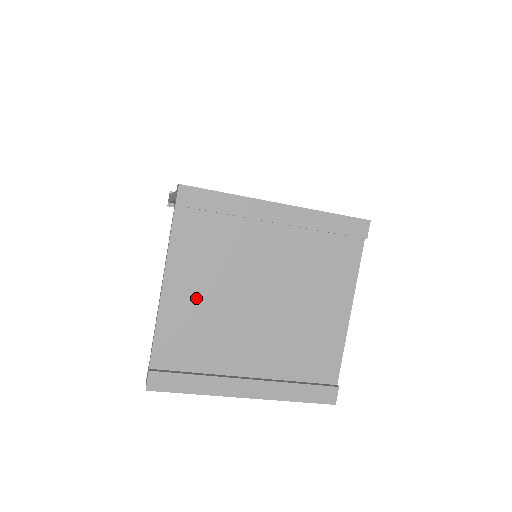
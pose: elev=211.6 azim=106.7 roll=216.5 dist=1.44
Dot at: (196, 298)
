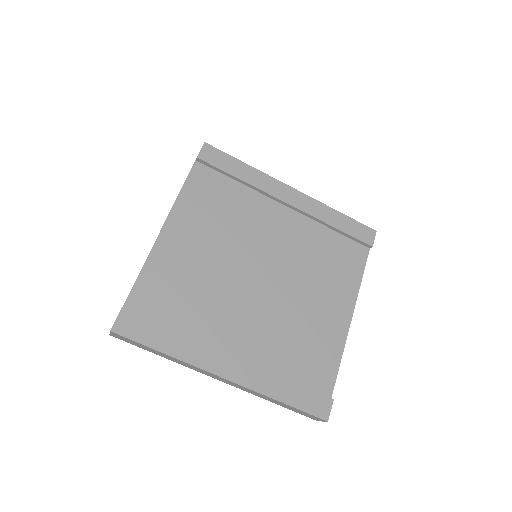
Dot at: (194, 250)
